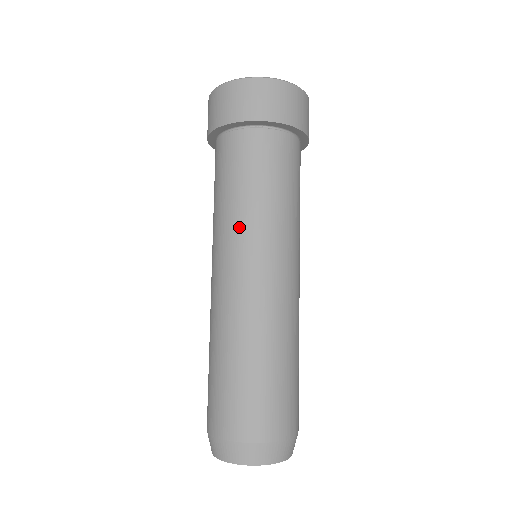
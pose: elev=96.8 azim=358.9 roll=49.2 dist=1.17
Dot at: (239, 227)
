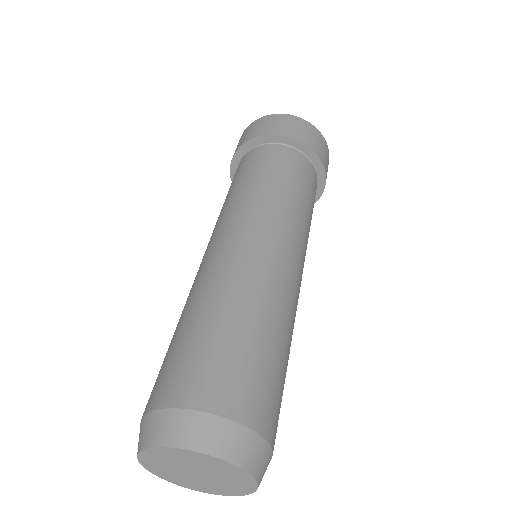
Dot at: (290, 214)
